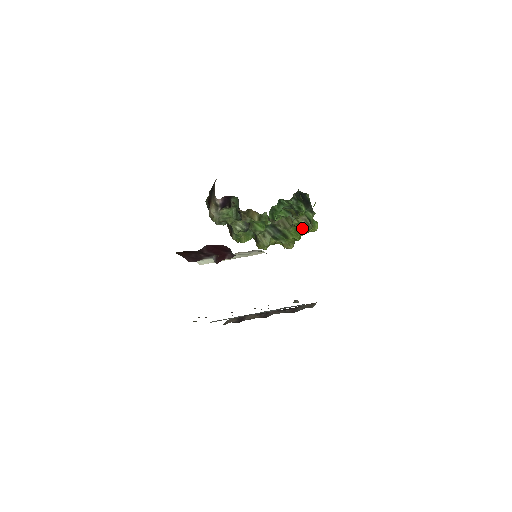
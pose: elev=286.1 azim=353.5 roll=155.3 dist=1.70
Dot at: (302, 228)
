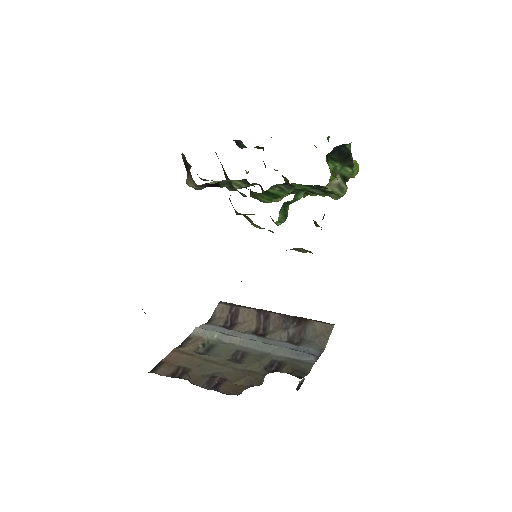
Dot at: (331, 194)
